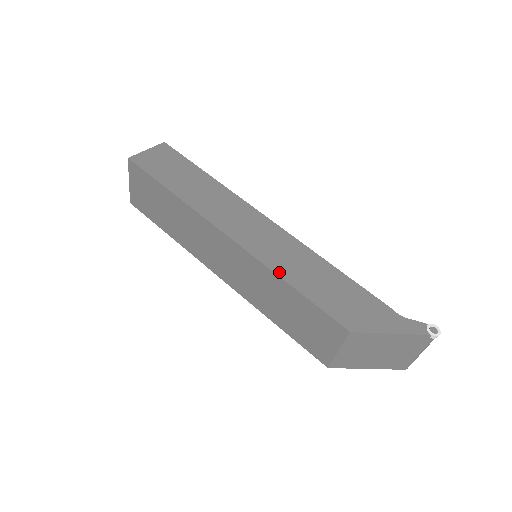
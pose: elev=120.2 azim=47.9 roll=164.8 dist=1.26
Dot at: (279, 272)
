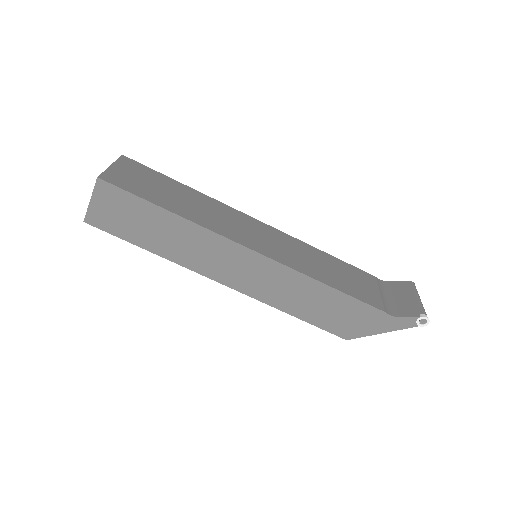
Dot at: (279, 307)
